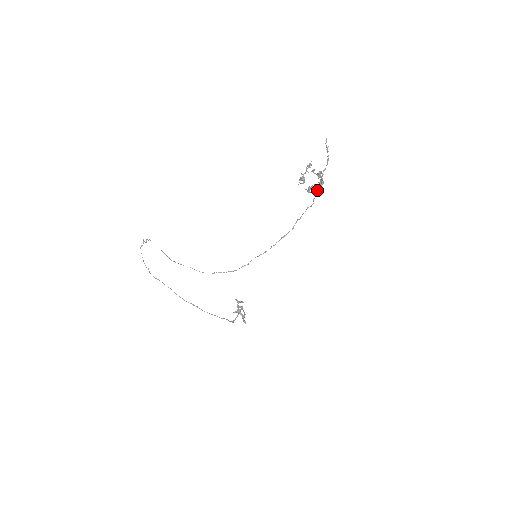
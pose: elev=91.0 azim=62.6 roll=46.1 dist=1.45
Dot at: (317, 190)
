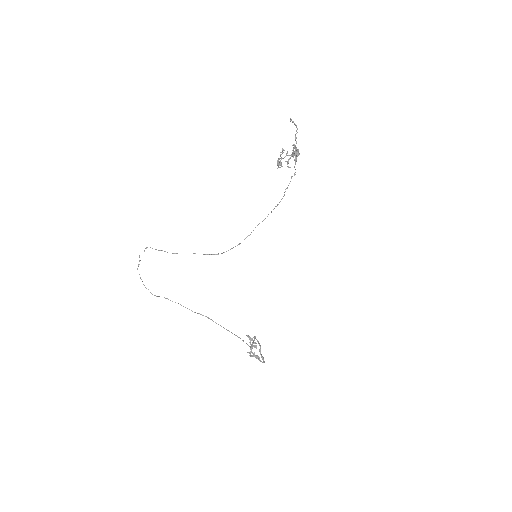
Dot at: (295, 155)
